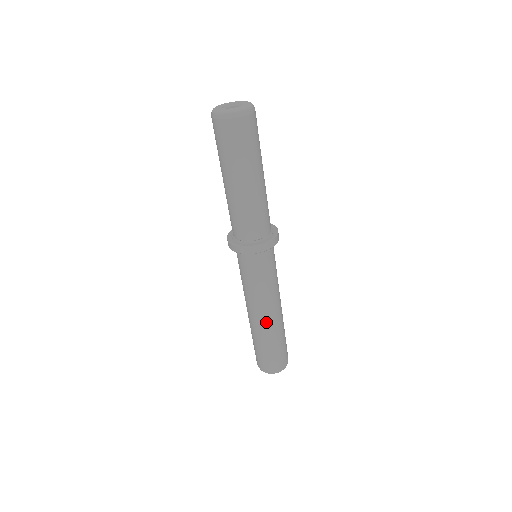
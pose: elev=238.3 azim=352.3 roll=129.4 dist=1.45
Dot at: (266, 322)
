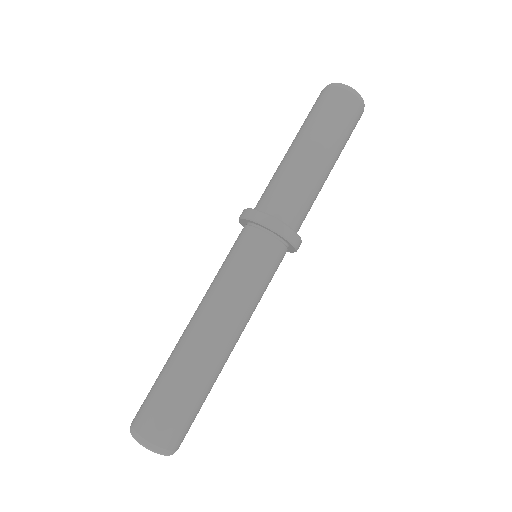
Dot at: (223, 350)
